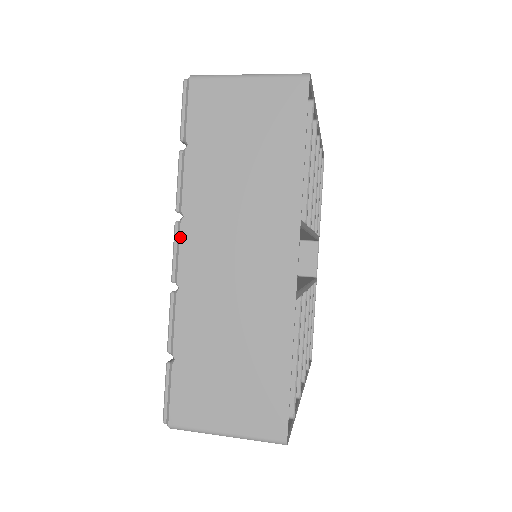
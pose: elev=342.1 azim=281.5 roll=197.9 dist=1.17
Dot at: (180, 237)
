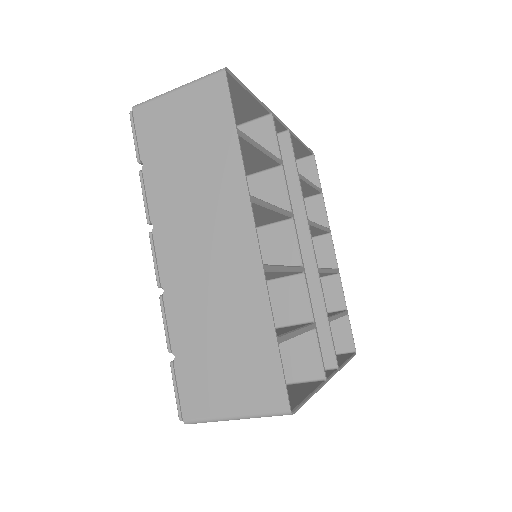
Dot at: occluded
